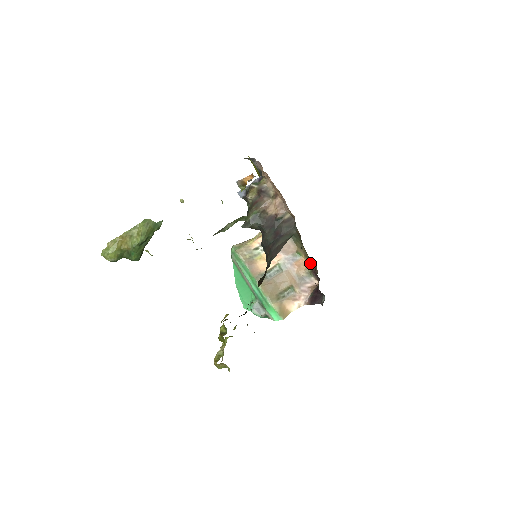
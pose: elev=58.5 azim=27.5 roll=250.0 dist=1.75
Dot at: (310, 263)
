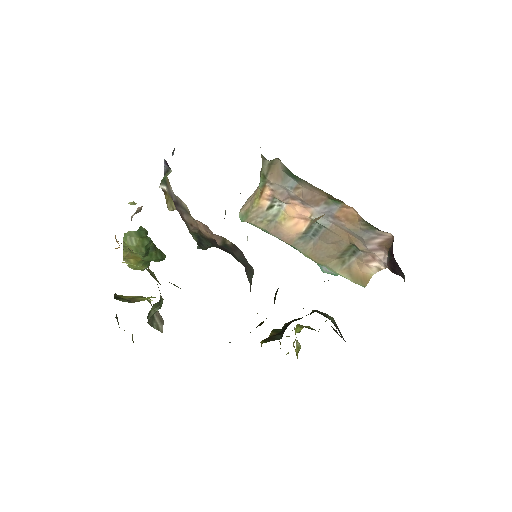
Dot at: occluded
